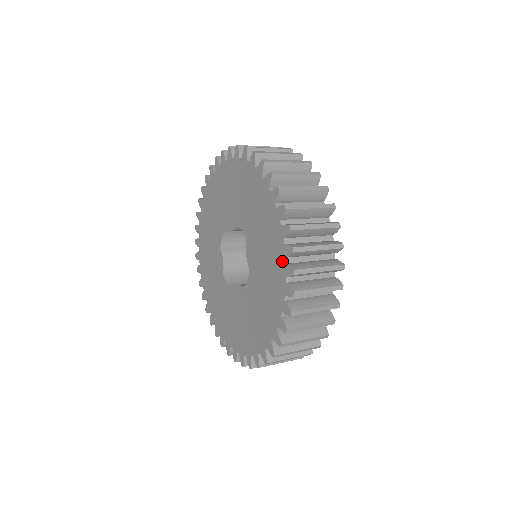
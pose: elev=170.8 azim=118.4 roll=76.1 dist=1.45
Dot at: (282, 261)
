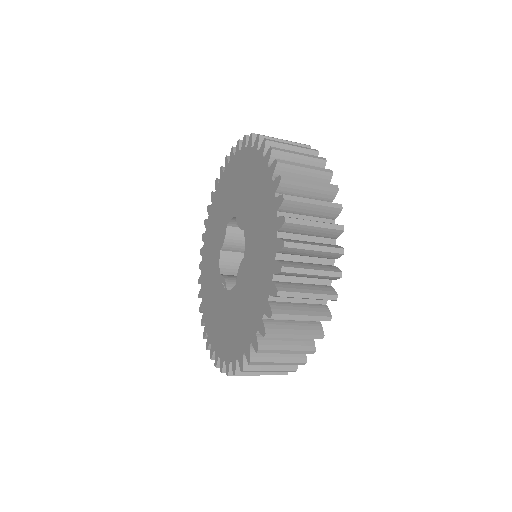
Dot at: (261, 163)
